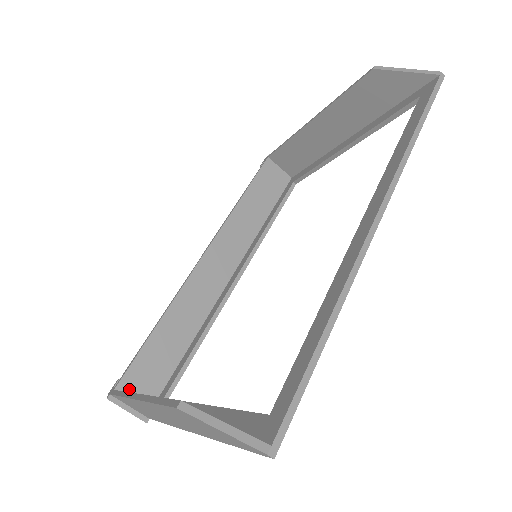
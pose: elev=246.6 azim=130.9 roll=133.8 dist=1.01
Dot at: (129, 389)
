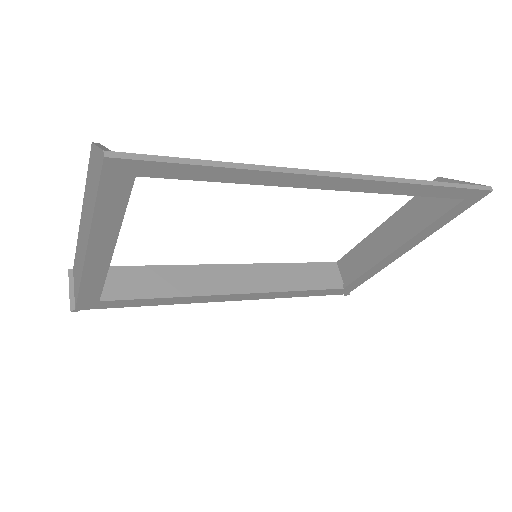
Dot at: occluded
